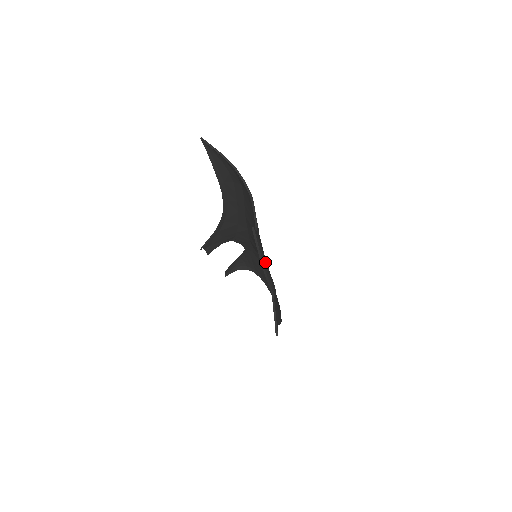
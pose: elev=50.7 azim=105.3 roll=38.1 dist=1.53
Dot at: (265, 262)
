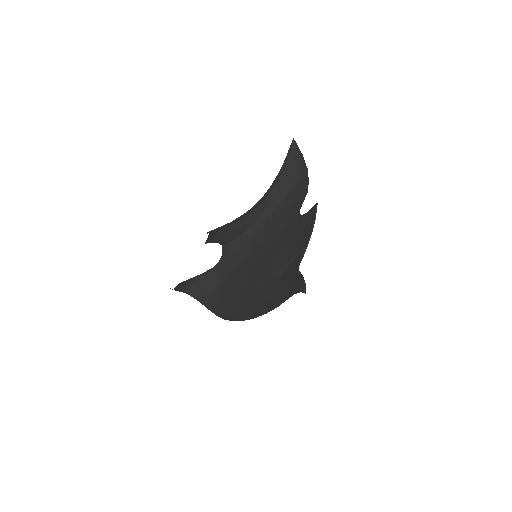
Dot at: (307, 237)
